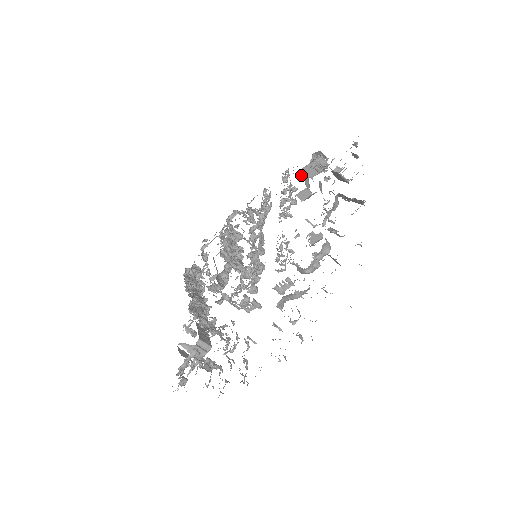
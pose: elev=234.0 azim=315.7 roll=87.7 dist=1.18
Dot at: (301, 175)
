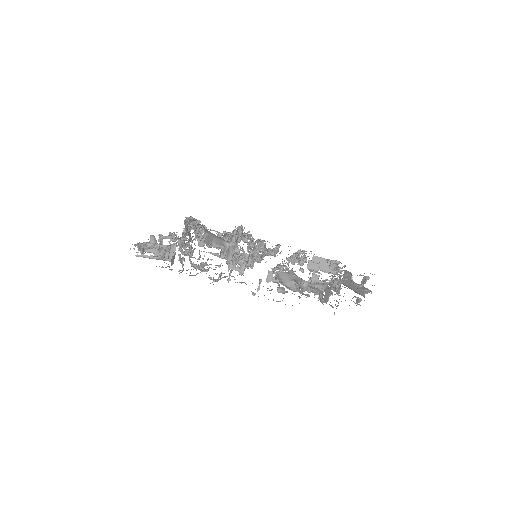
Dot at: (314, 260)
